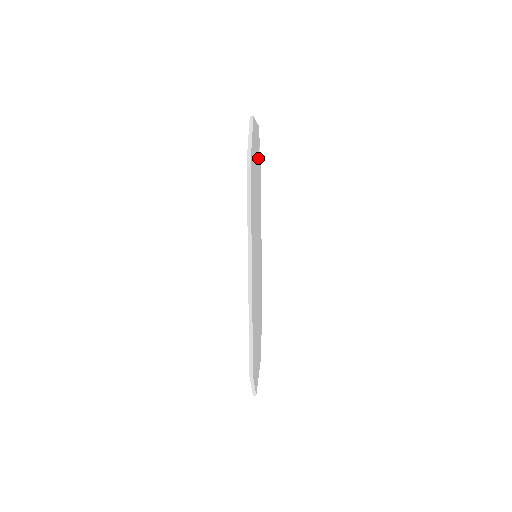
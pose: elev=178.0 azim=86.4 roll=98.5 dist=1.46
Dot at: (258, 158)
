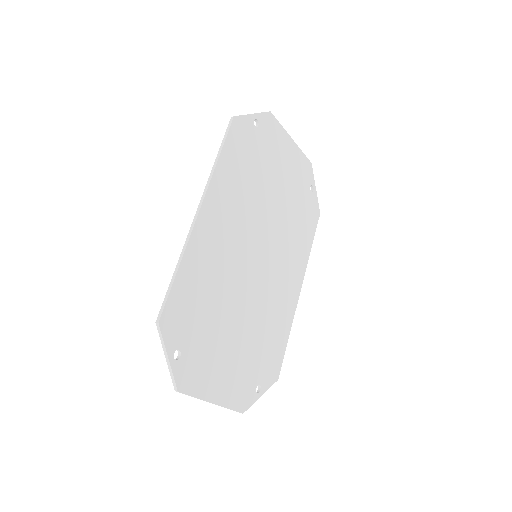
Dot at: (299, 184)
